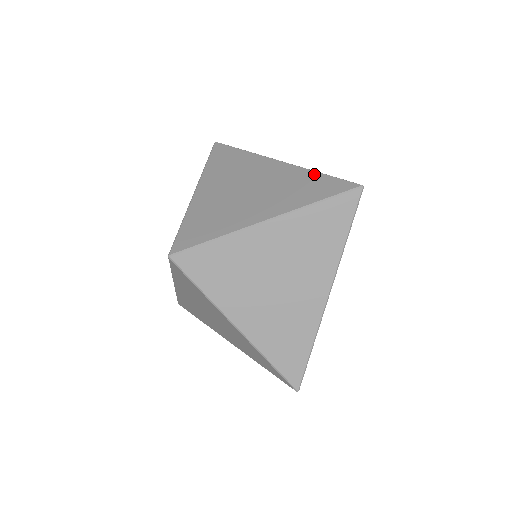
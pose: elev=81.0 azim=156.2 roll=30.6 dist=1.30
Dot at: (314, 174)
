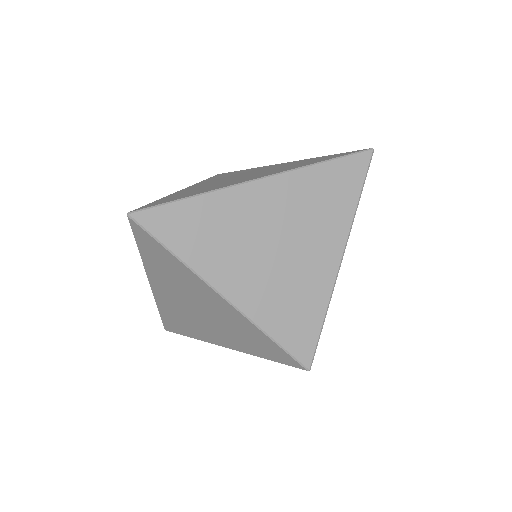
Dot at: occluded
